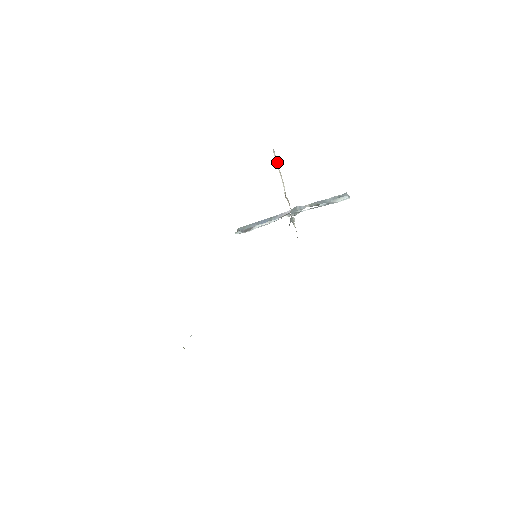
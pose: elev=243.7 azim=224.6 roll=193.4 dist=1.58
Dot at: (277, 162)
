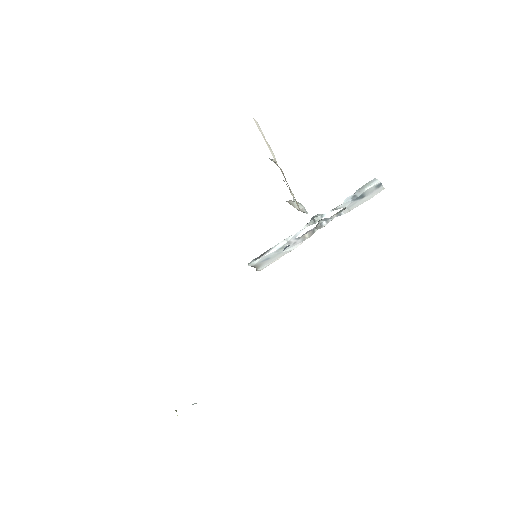
Dot at: (262, 133)
